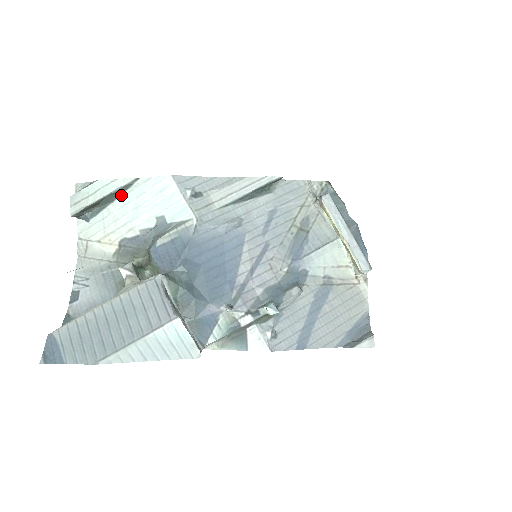
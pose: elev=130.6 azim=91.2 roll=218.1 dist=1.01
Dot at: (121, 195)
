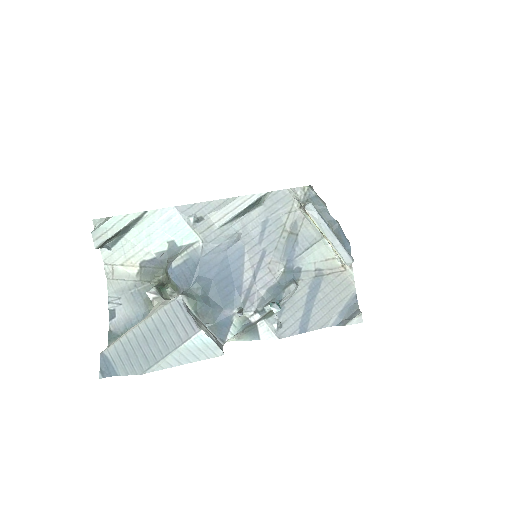
Dot at: (134, 226)
